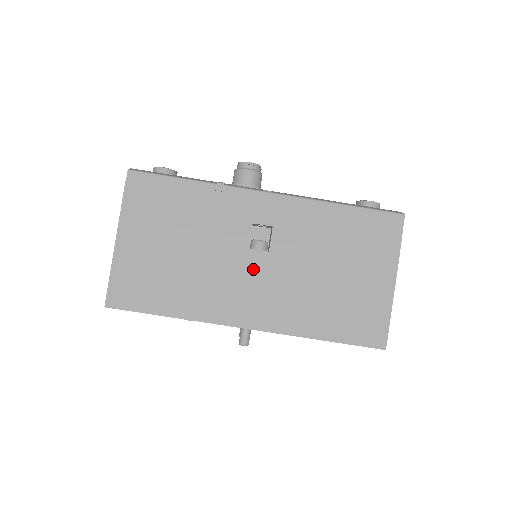
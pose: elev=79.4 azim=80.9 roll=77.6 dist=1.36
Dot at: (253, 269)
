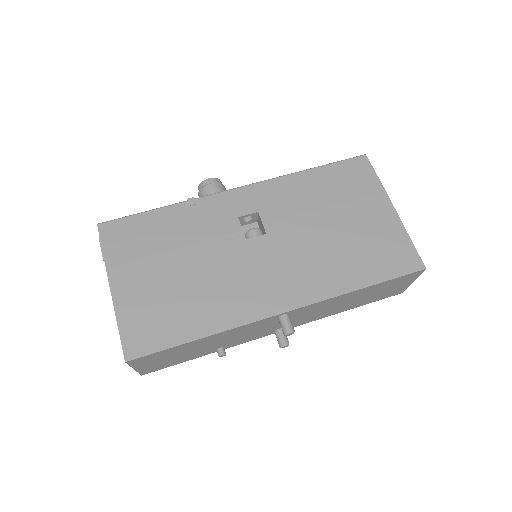
Dot at: (260, 255)
